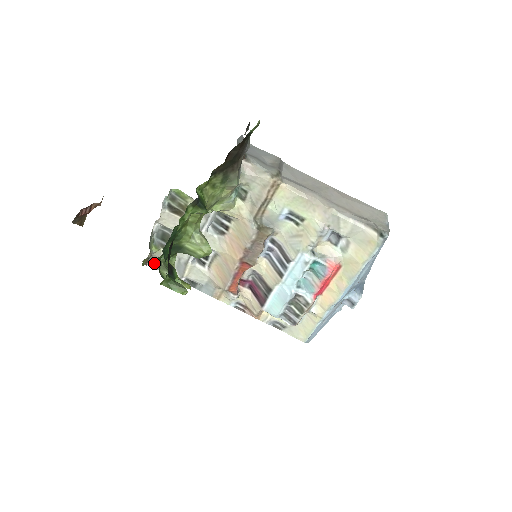
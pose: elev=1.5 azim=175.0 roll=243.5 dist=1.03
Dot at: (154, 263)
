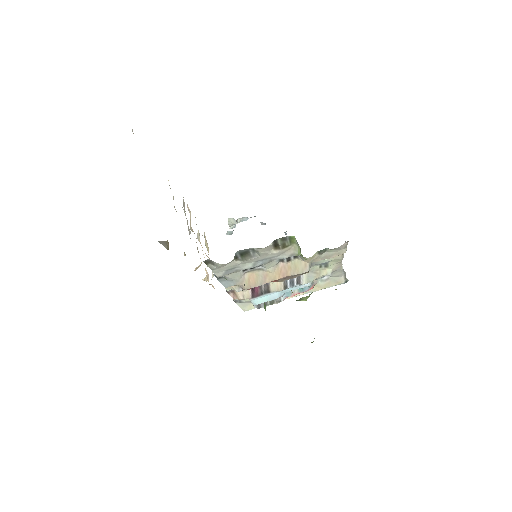
Dot at: (211, 262)
